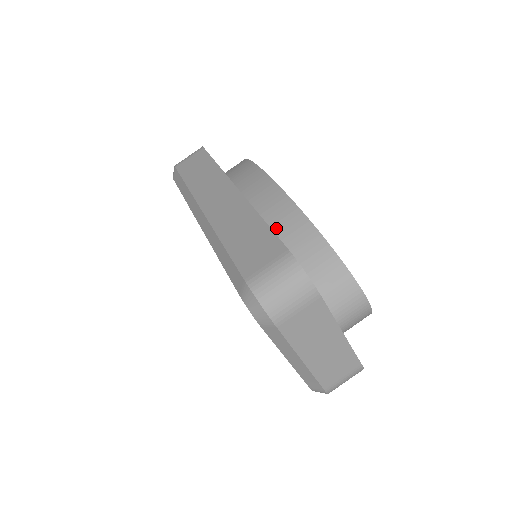
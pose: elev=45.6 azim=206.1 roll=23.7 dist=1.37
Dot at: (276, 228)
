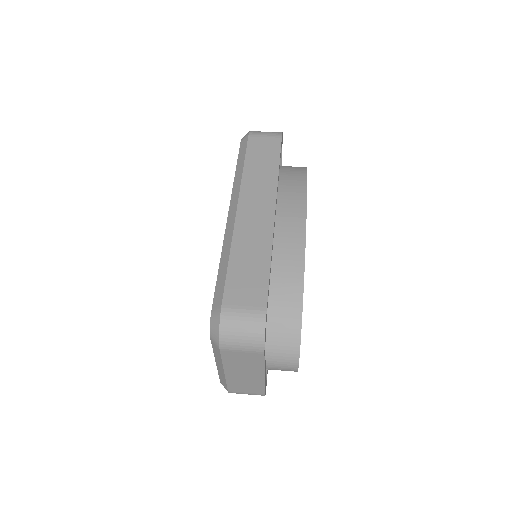
Dot at: (277, 270)
